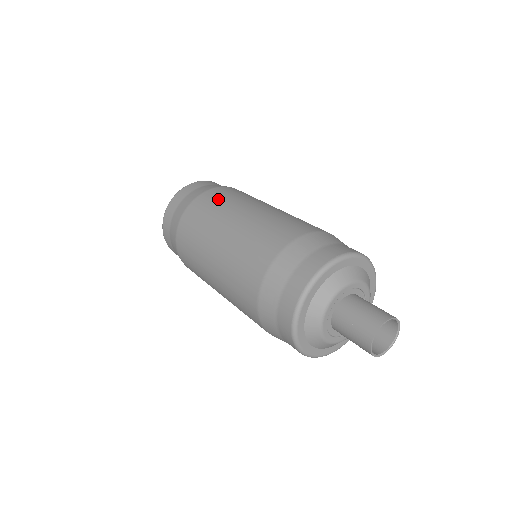
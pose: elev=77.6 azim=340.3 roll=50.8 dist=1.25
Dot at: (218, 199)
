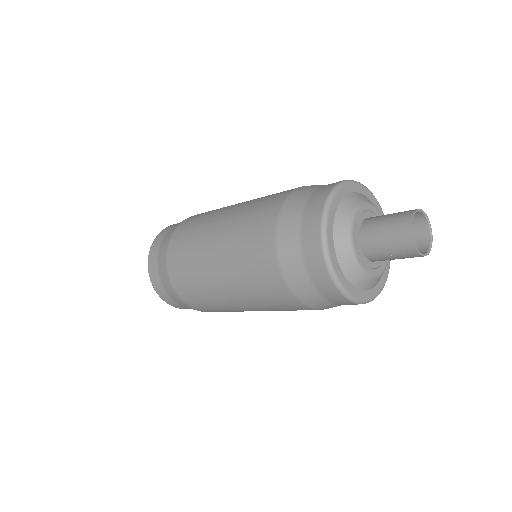
Dot at: (184, 270)
